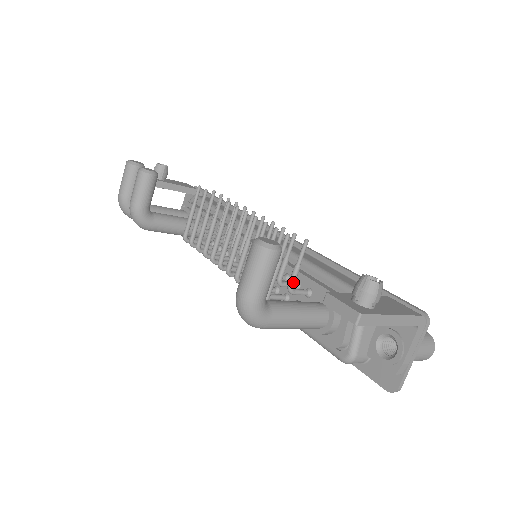
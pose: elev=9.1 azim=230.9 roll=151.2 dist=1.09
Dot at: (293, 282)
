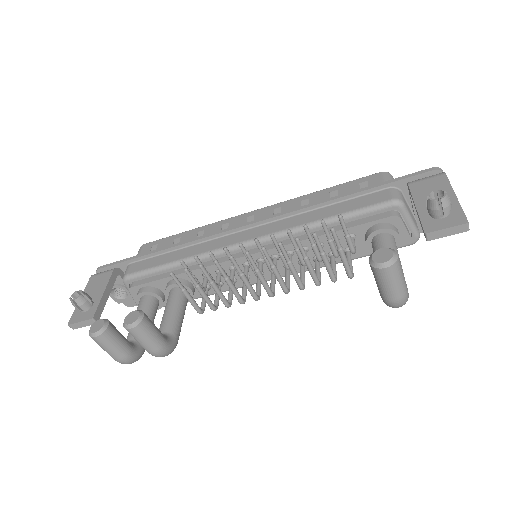
Dot at: (353, 246)
